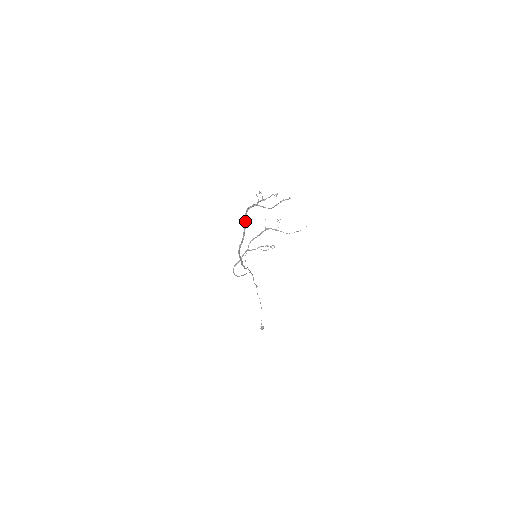
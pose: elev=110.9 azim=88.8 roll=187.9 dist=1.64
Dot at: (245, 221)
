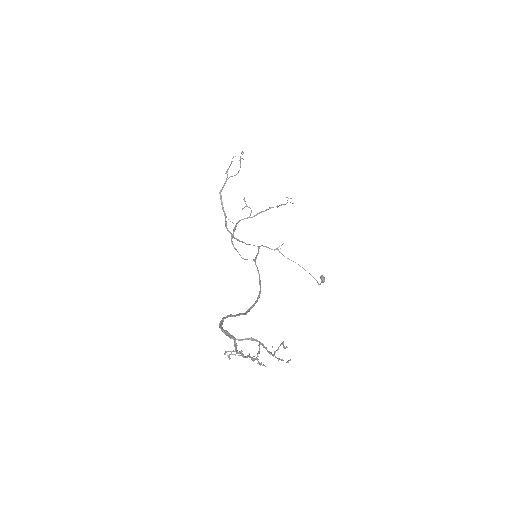
Dot at: occluded
